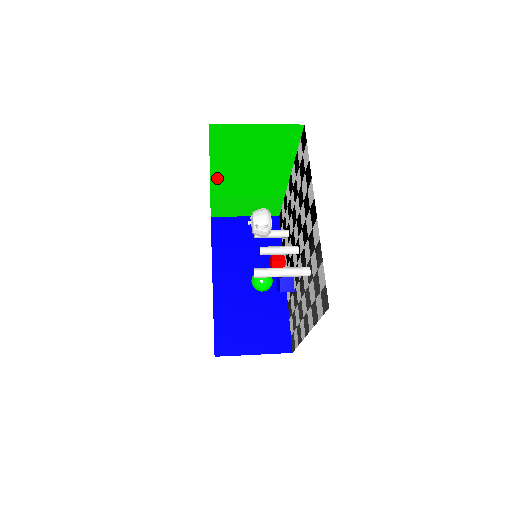
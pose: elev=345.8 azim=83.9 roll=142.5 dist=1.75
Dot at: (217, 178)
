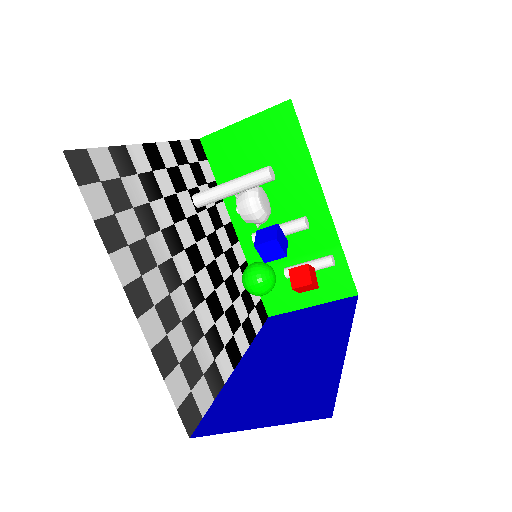
Dot at: (243, 229)
